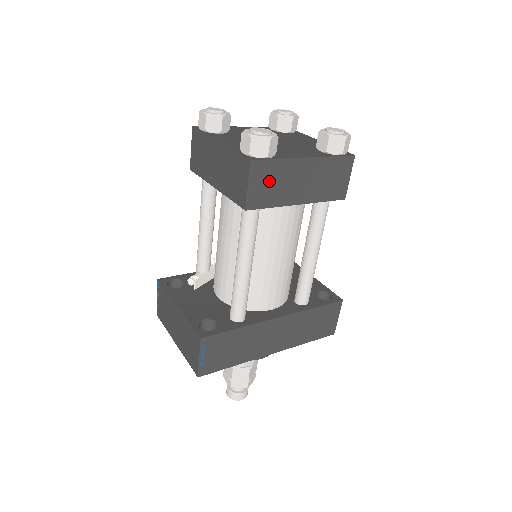
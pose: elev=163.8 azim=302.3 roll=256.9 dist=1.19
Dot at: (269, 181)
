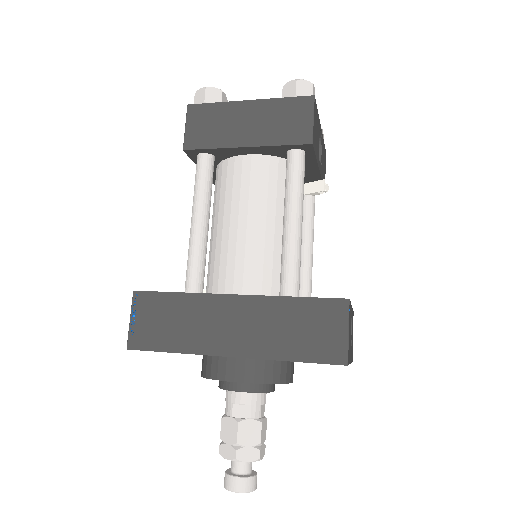
Dot at: (207, 123)
